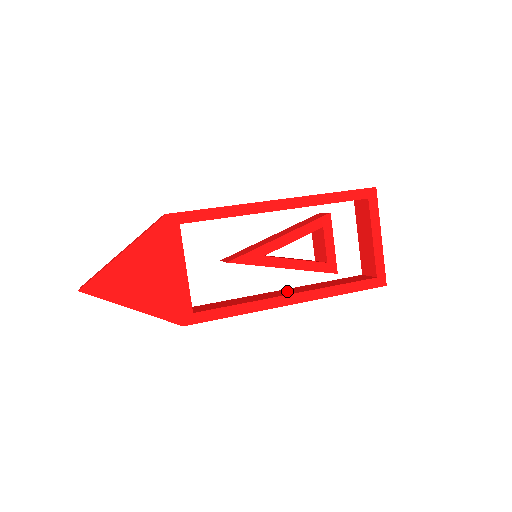
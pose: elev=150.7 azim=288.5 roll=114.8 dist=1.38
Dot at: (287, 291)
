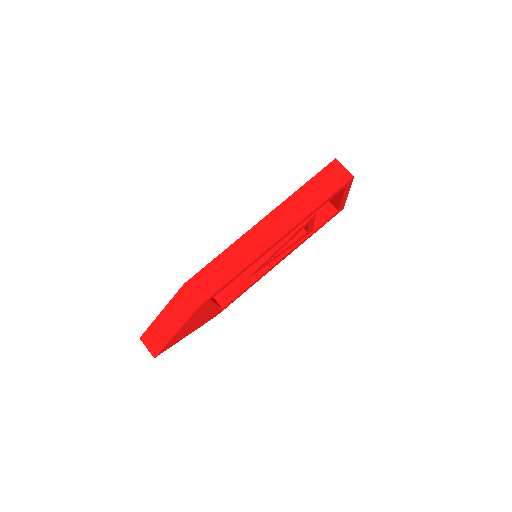
Dot at: occluded
